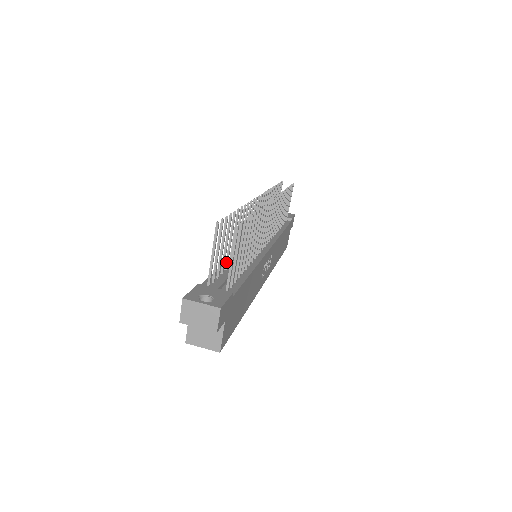
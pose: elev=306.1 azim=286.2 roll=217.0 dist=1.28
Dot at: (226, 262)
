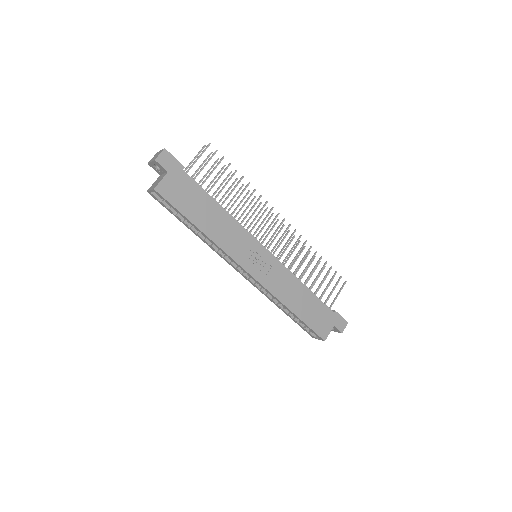
Dot at: occluded
